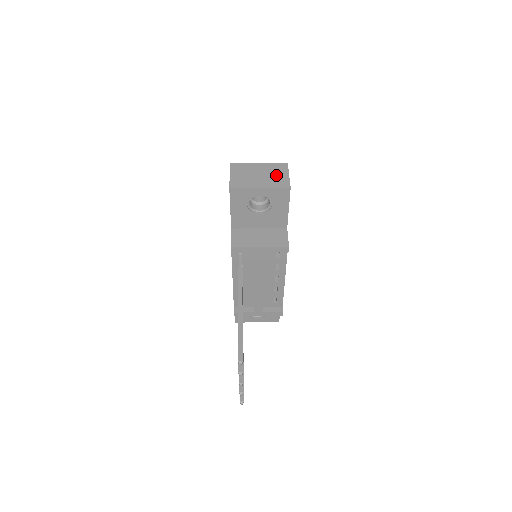
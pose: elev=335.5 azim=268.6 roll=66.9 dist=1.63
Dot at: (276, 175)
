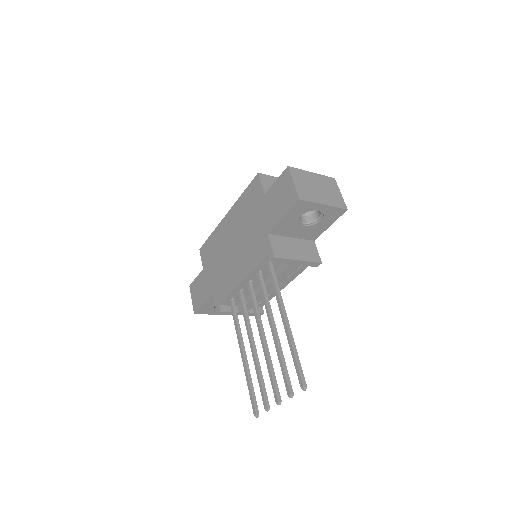
Dot at: (332, 191)
